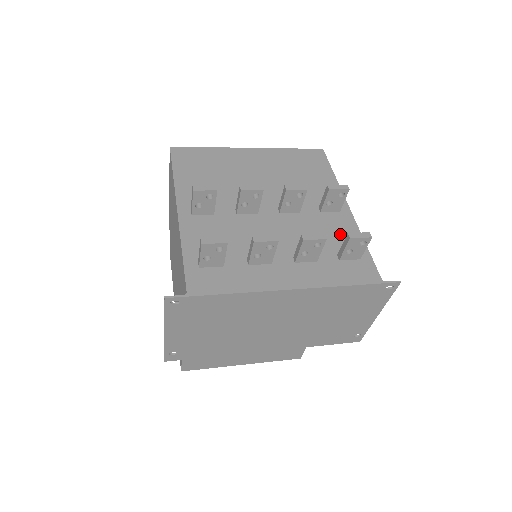
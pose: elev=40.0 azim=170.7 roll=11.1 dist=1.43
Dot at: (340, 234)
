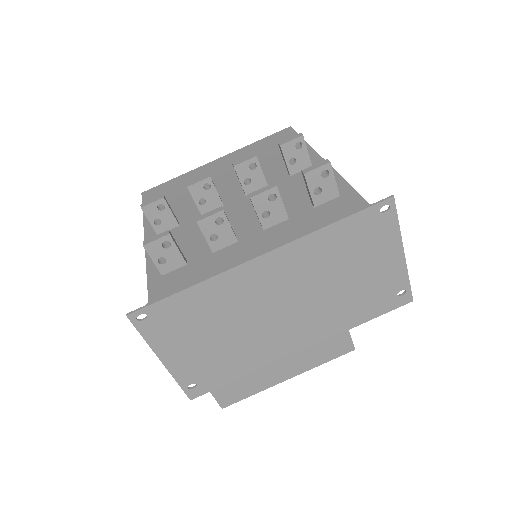
Dot at: occluded
